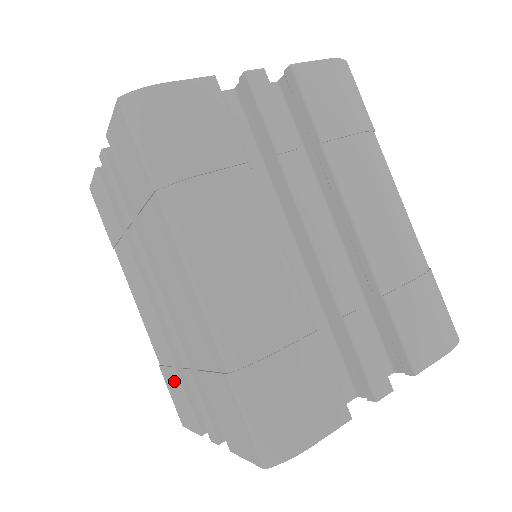
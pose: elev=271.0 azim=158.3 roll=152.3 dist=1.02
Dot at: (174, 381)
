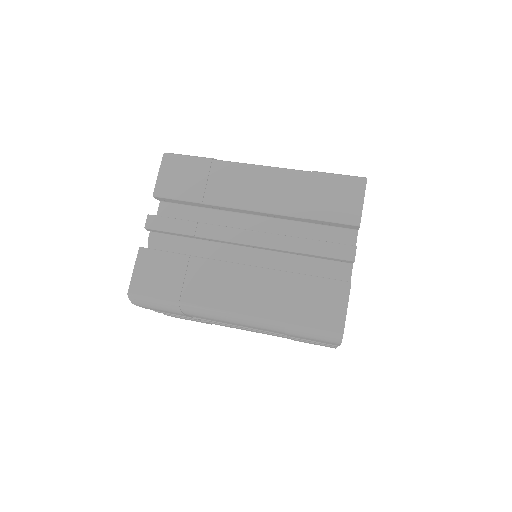
Dot at: (303, 291)
